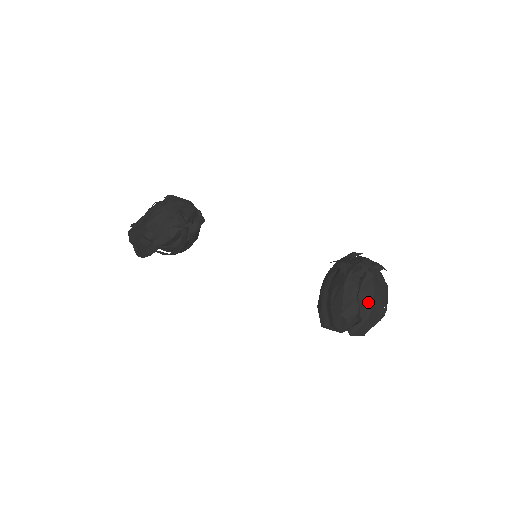
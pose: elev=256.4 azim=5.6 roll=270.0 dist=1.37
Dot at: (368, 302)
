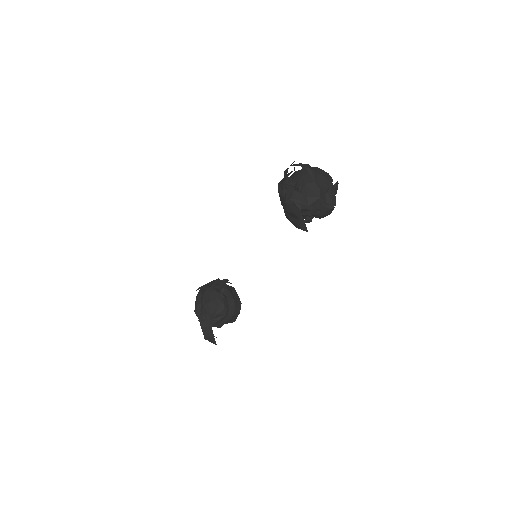
Dot at: (298, 180)
